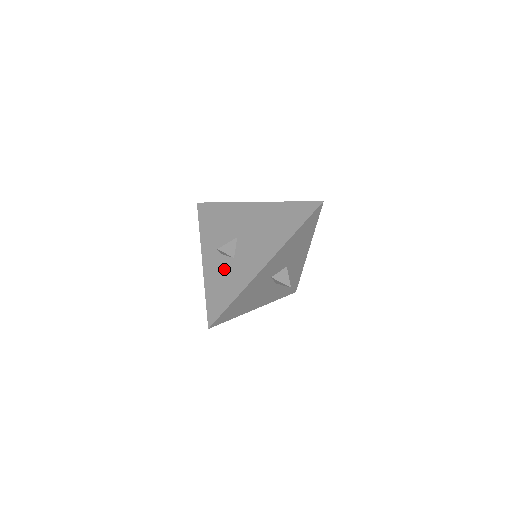
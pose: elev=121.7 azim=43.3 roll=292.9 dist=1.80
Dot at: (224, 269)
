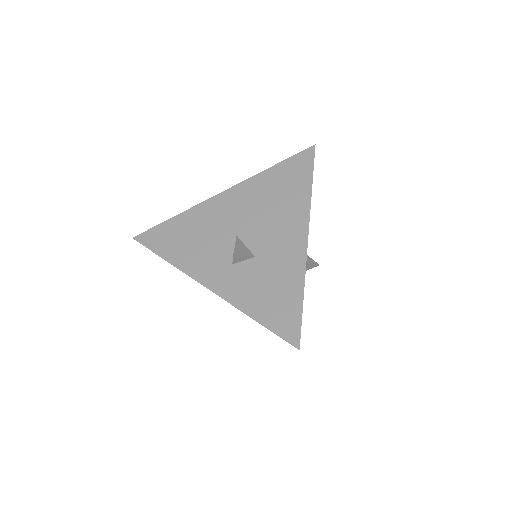
Dot at: occluded
